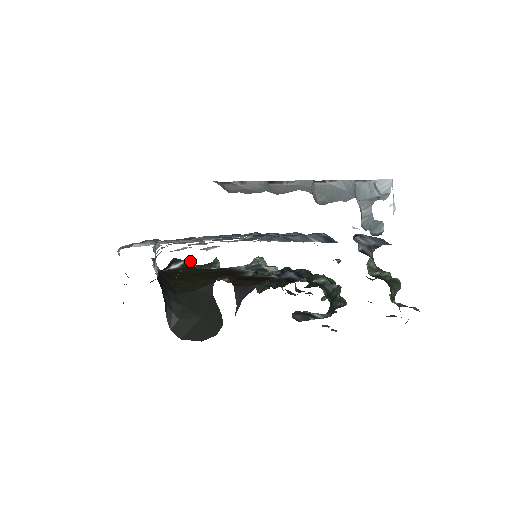
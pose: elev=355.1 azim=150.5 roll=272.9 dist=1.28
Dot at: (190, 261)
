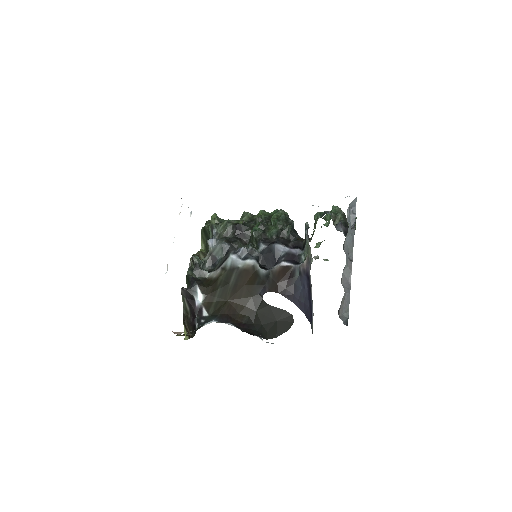
Dot at: (196, 282)
